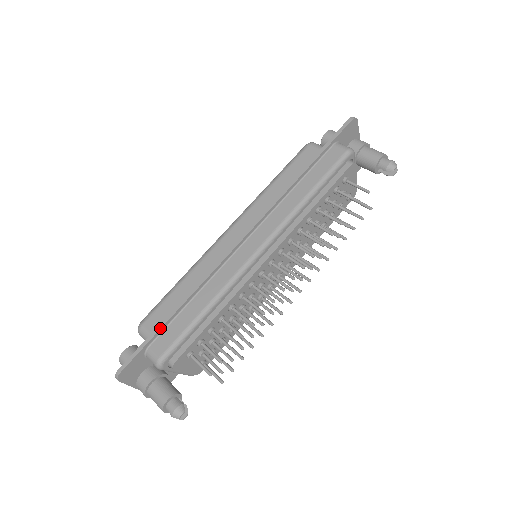
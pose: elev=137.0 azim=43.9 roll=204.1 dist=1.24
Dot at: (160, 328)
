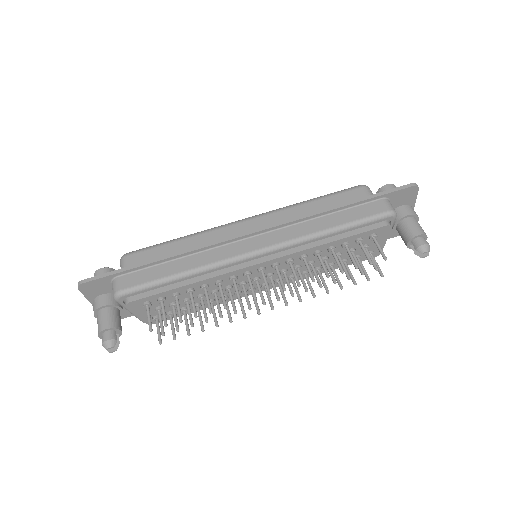
Dot at: (135, 267)
